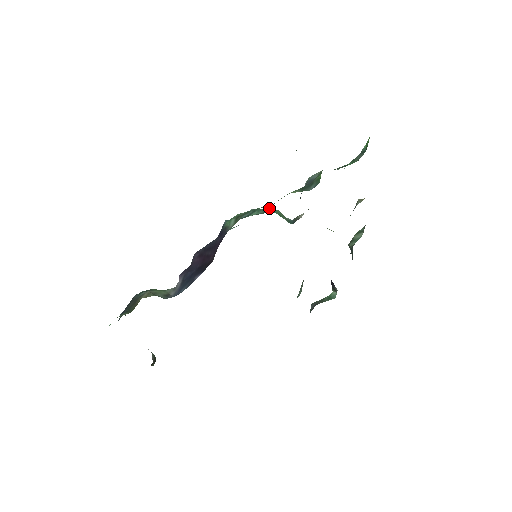
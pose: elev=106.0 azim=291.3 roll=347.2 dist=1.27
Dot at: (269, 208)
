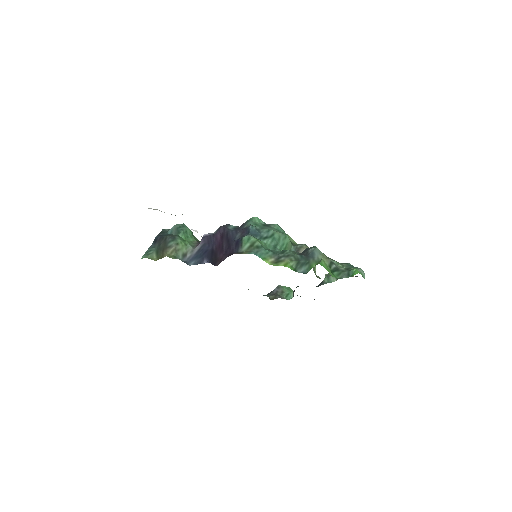
Dot at: (285, 235)
